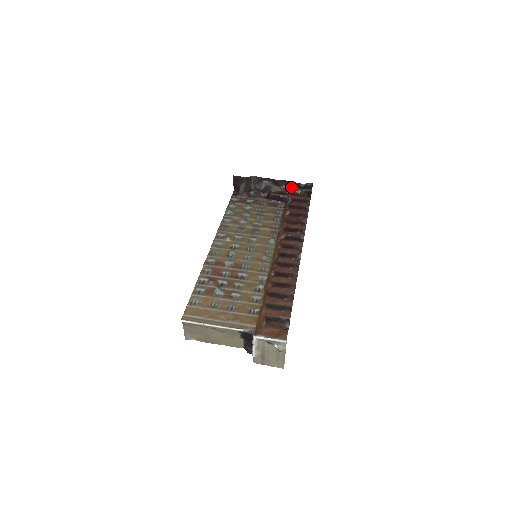
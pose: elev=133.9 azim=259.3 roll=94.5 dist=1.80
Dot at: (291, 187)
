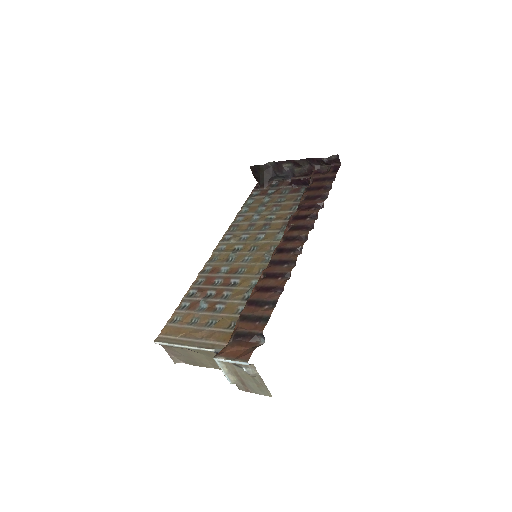
Dot at: (315, 165)
